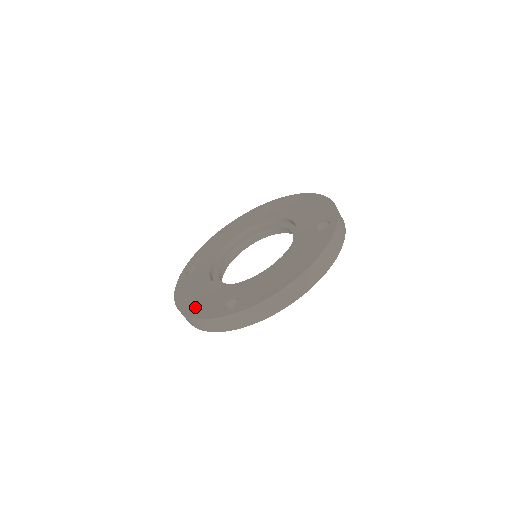
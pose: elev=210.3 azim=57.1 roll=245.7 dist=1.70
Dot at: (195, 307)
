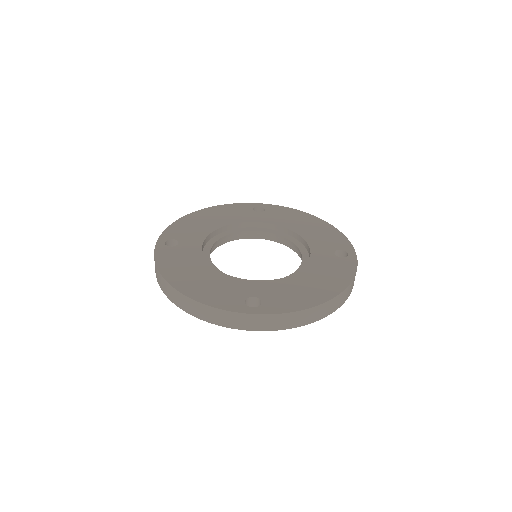
Dot at: (199, 290)
